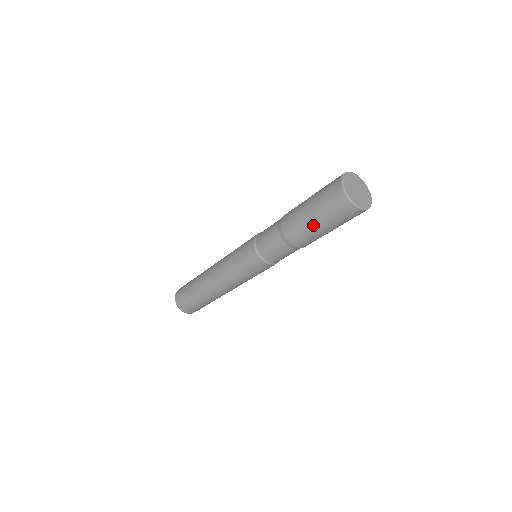
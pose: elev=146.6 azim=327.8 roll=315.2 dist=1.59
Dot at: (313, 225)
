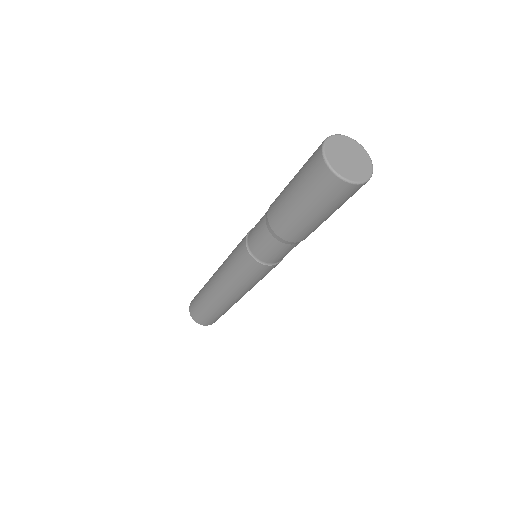
Dot at: (296, 209)
